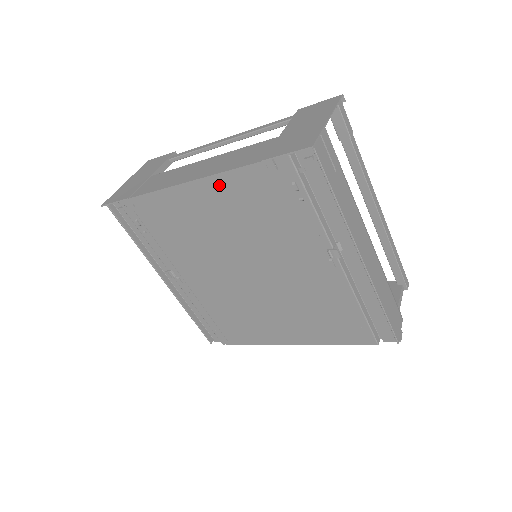
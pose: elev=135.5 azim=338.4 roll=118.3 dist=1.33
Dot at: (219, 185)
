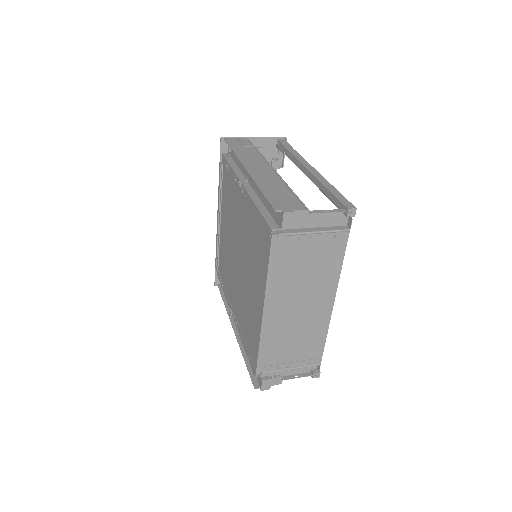
Dot at: (222, 206)
